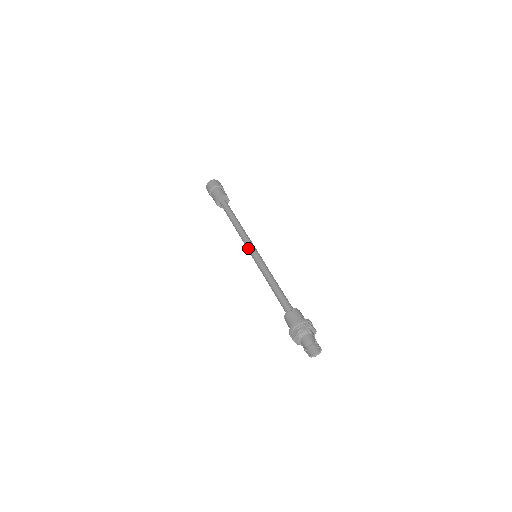
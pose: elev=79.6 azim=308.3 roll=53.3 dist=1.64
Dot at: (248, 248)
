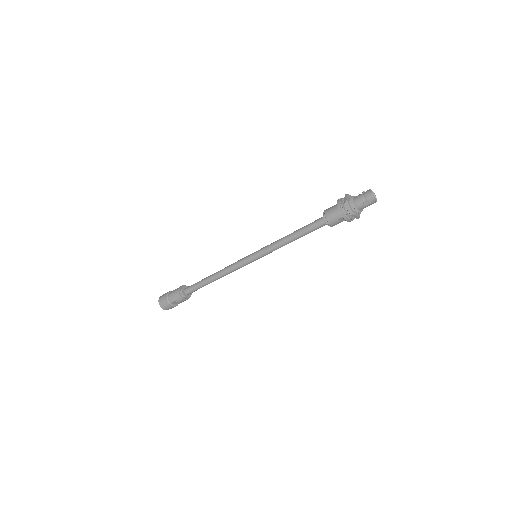
Dot at: (244, 262)
